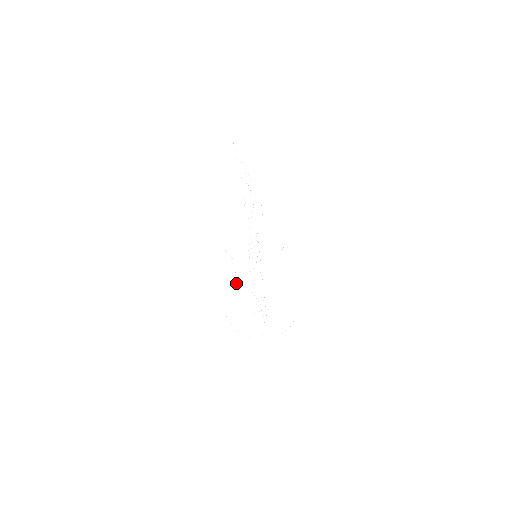
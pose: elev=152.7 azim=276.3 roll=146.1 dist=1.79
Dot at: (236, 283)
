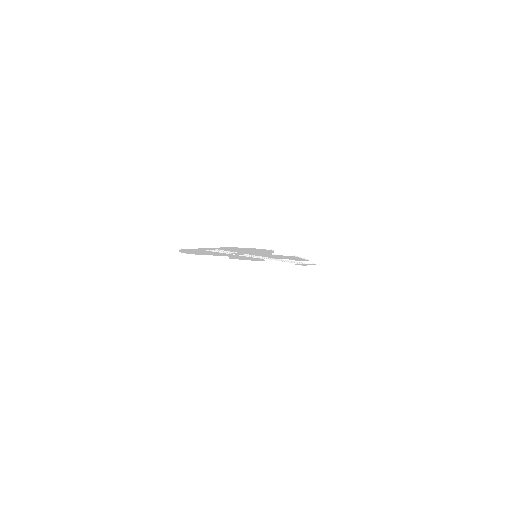
Dot at: (216, 254)
